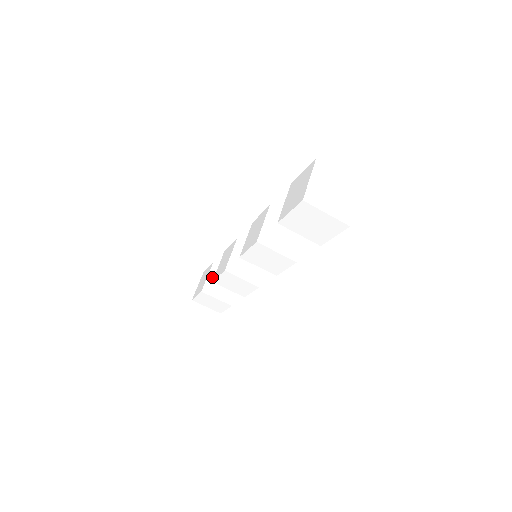
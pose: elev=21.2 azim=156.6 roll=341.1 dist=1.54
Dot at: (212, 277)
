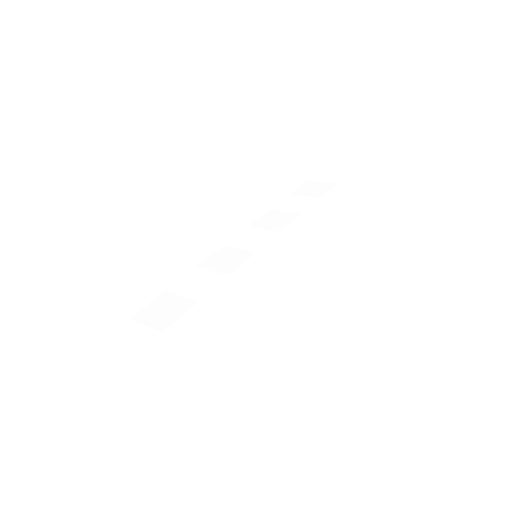
Dot at: (307, 200)
